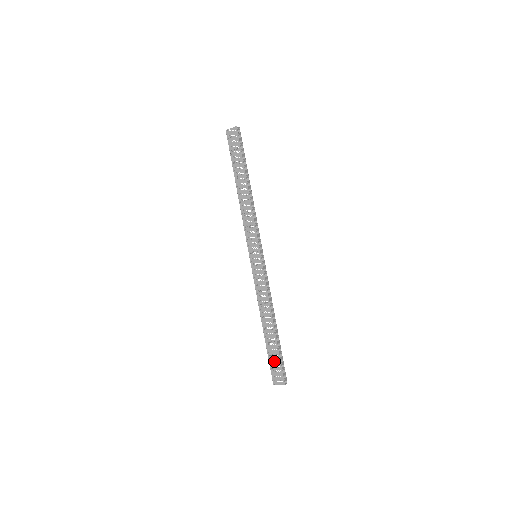
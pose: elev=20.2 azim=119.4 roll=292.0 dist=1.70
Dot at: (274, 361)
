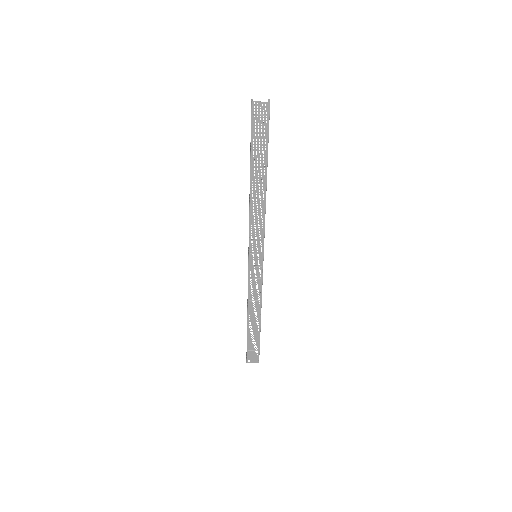
Dot at: (253, 346)
